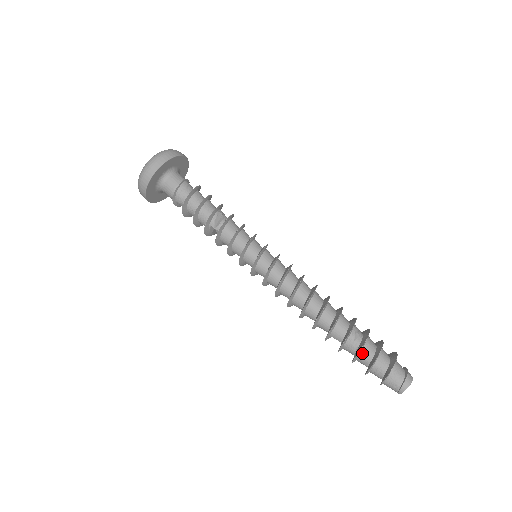
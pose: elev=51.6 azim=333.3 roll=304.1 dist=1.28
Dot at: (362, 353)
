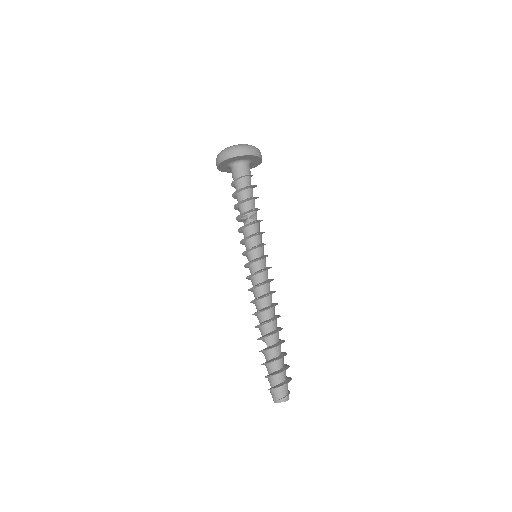
Dot at: (276, 362)
